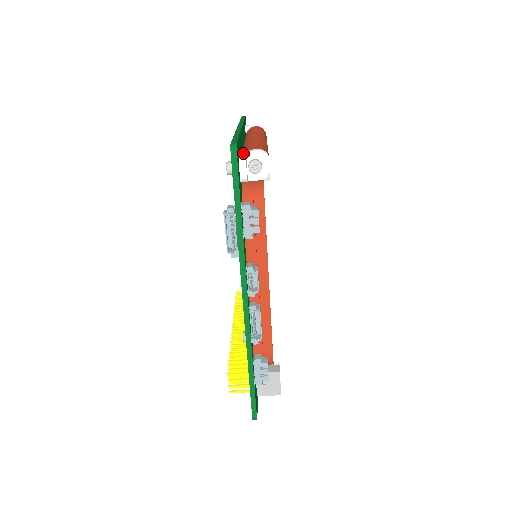
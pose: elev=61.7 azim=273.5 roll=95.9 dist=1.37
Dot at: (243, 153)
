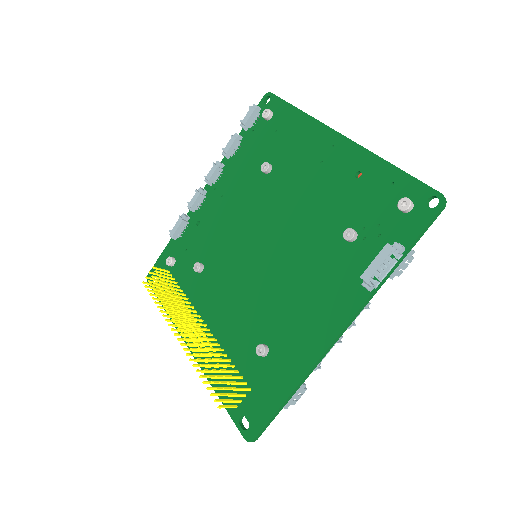
Dot at: occluded
